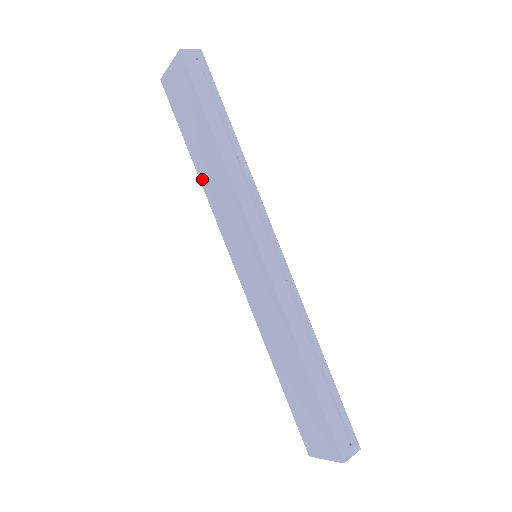
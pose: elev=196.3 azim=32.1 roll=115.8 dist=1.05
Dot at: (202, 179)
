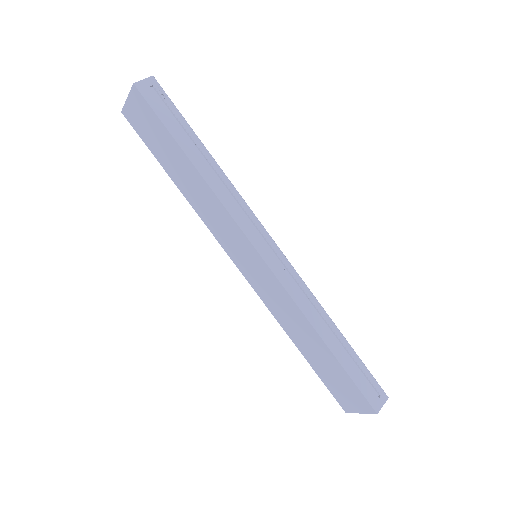
Dot at: (187, 197)
